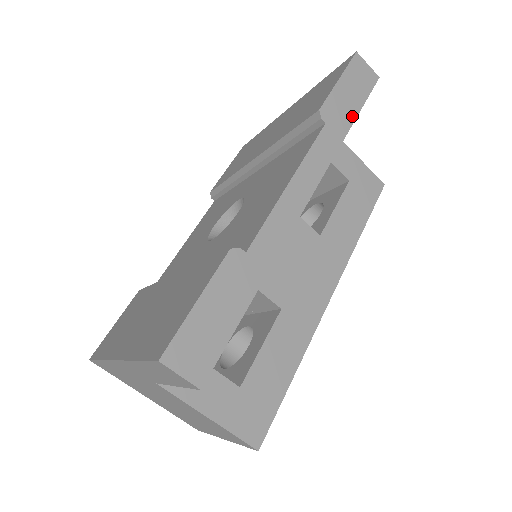
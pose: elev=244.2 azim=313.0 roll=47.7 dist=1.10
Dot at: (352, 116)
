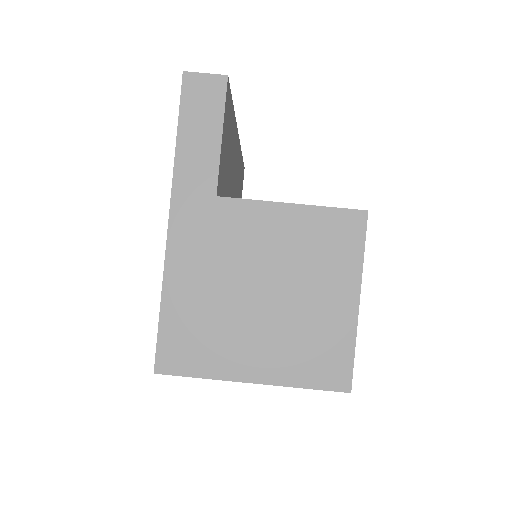
Dot at: occluded
